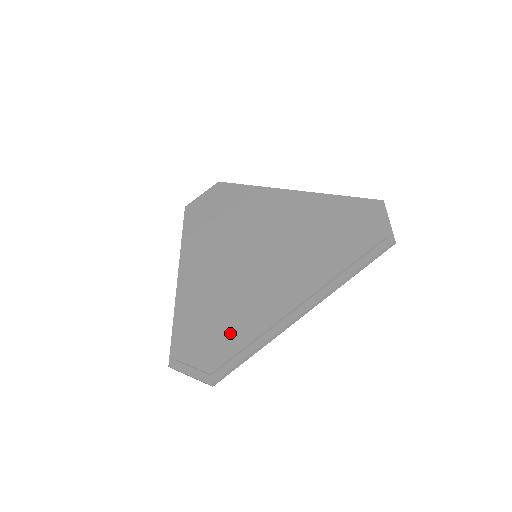
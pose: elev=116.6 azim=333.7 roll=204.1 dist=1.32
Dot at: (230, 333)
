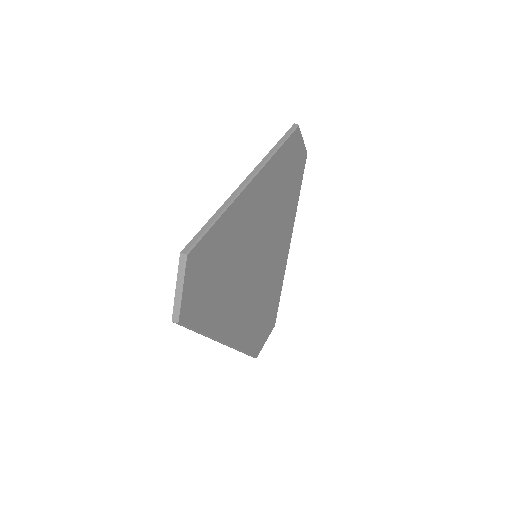
Dot at: occluded
